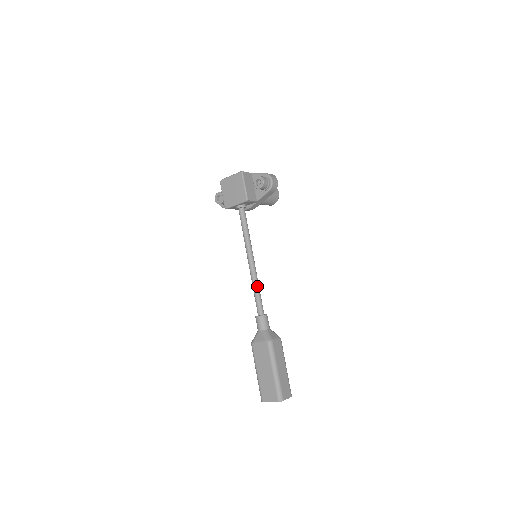
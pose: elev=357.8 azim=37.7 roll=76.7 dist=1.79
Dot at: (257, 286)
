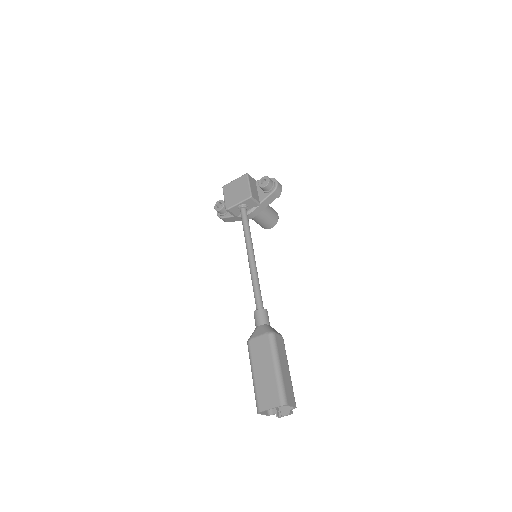
Dot at: (257, 280)
